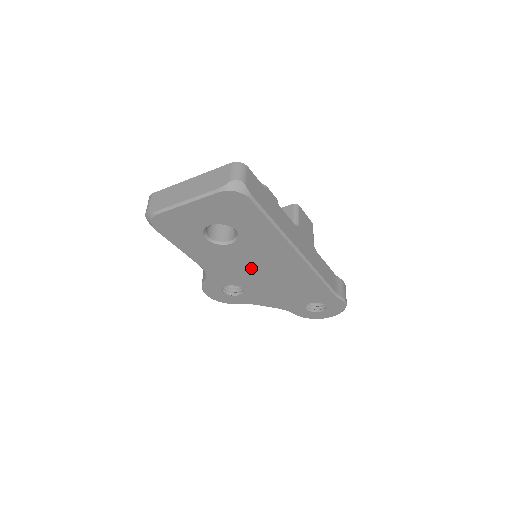
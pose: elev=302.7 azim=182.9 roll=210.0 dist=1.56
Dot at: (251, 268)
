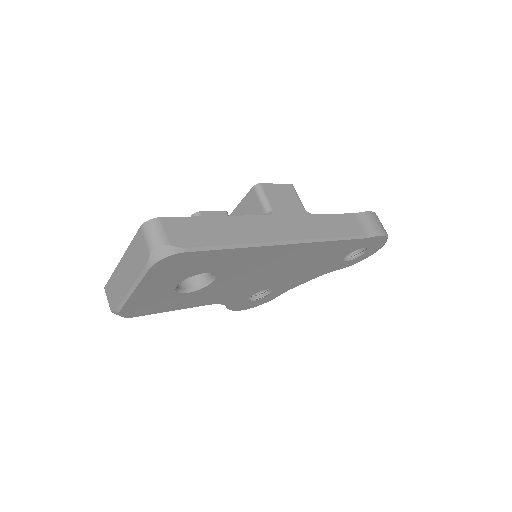
Dot at: (256, 278)
